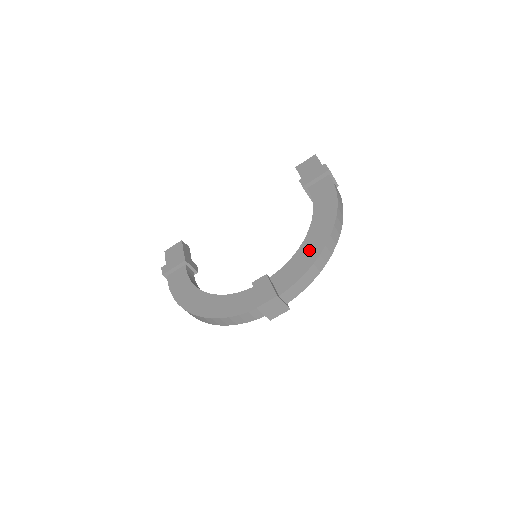
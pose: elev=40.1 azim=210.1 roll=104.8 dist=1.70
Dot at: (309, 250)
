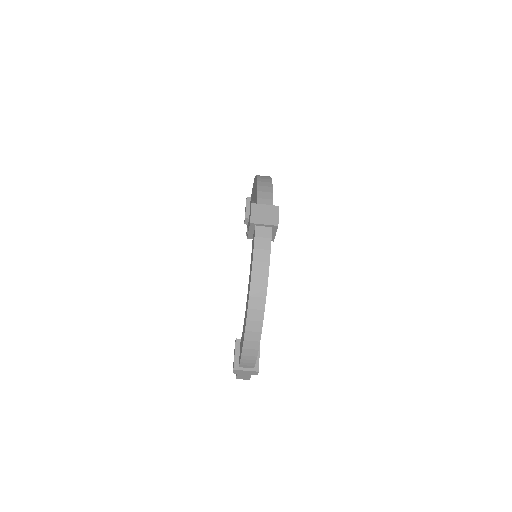
Dot at: (255, 191)
